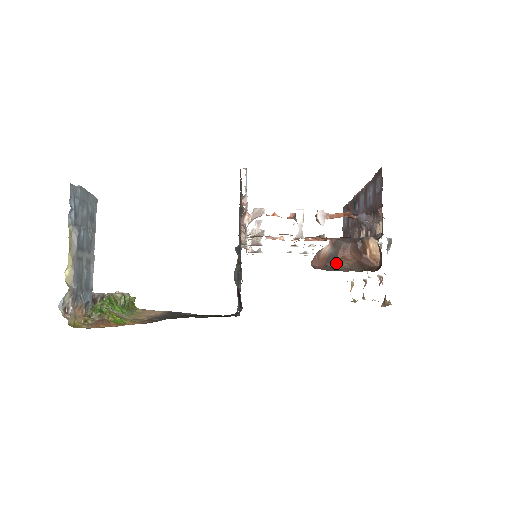
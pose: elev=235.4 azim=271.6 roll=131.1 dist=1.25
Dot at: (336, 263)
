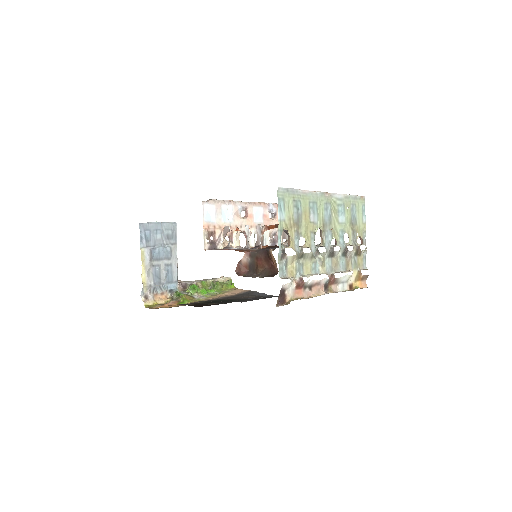
Dot at: (256, 269)
